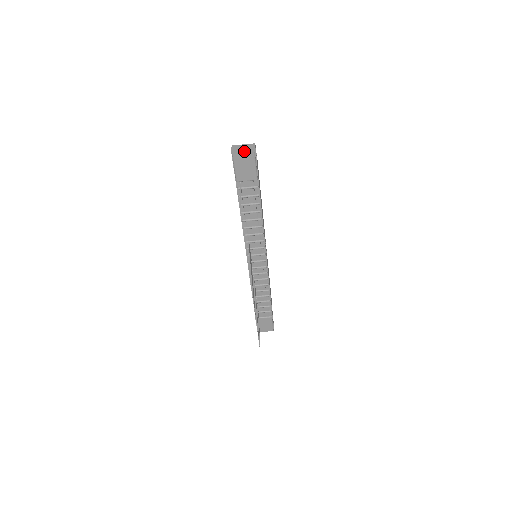
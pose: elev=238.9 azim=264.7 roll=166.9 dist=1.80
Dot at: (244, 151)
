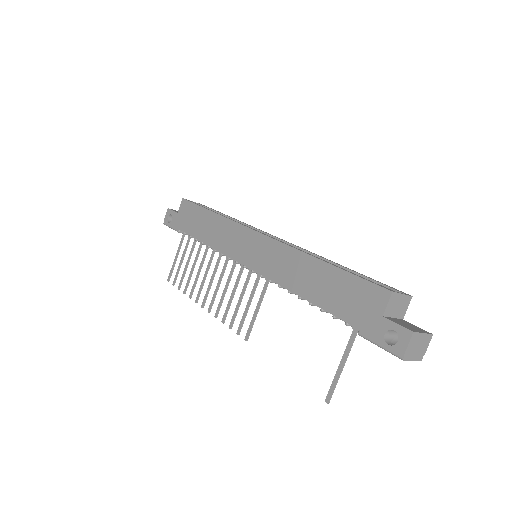
Dot at: (416, 355)
